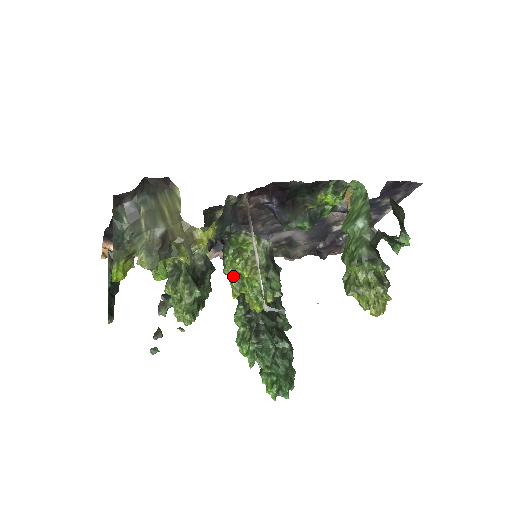
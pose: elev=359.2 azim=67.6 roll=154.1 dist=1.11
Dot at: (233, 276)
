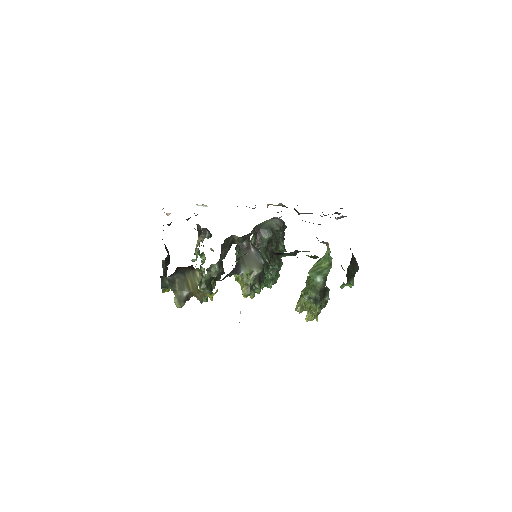
Dot at: occluded
